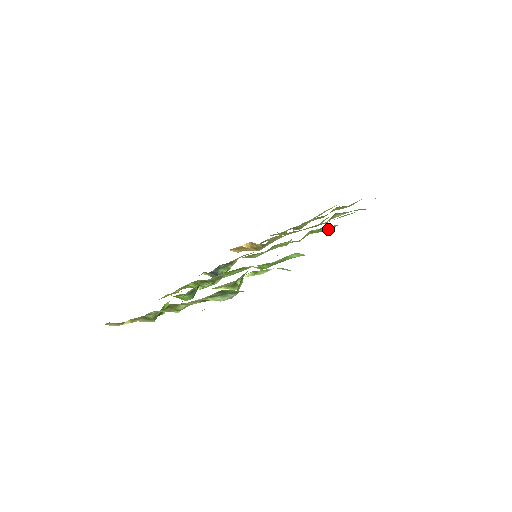
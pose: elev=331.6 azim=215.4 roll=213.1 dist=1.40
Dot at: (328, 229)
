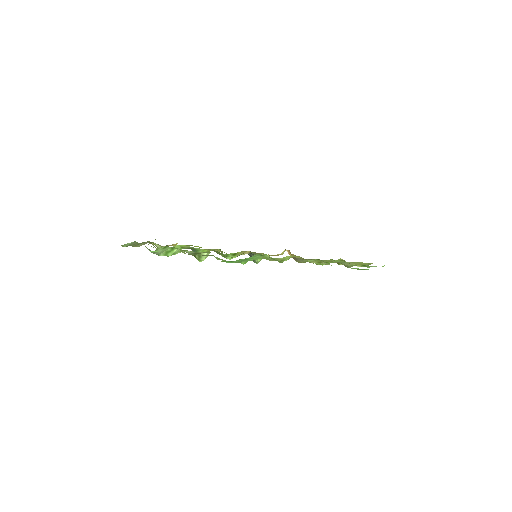
Dot at: occluded
